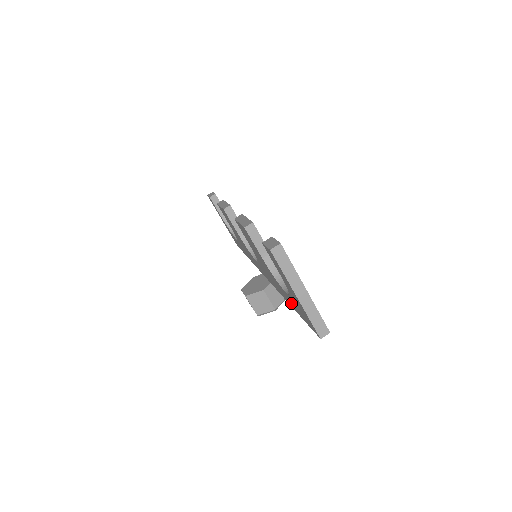
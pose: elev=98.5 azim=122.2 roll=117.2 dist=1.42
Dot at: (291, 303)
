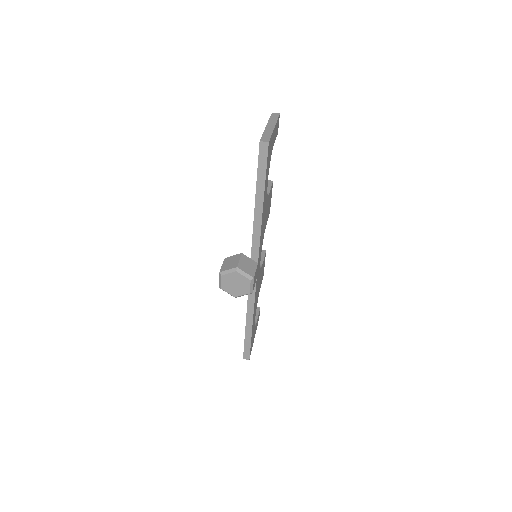
Dot at: occluded
